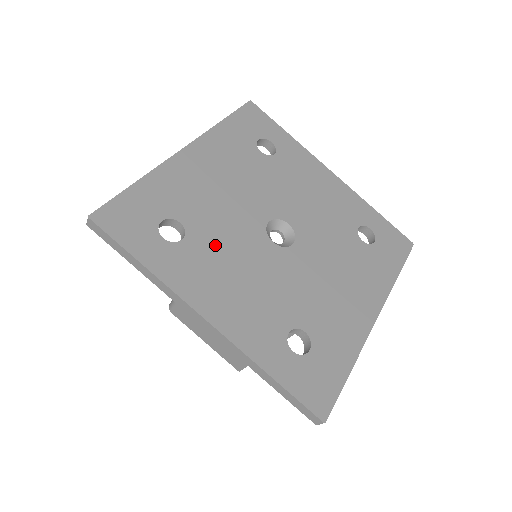
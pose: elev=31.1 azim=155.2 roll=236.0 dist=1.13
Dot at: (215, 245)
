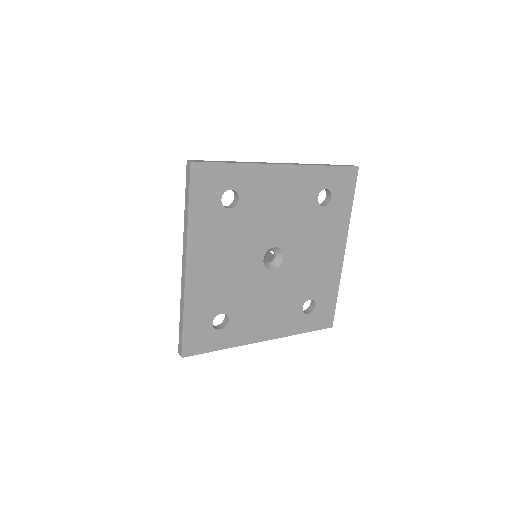
Dot at: (245, 305)
